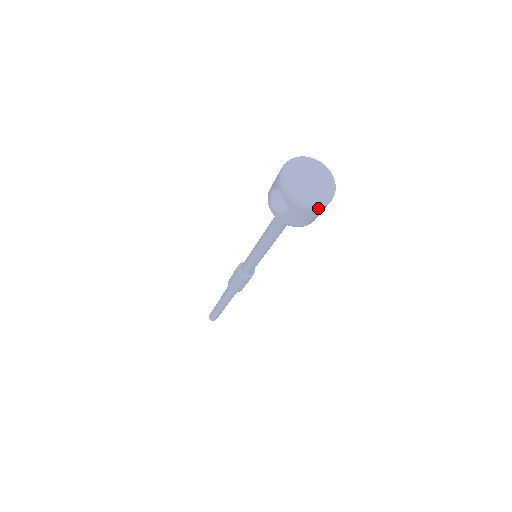
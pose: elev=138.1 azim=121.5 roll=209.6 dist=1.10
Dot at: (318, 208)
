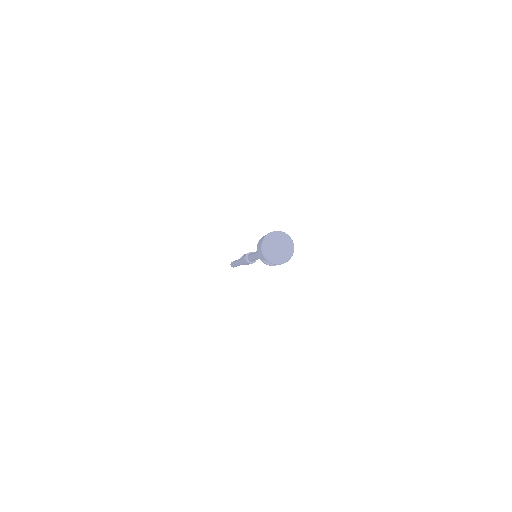
Dot at: occluded
